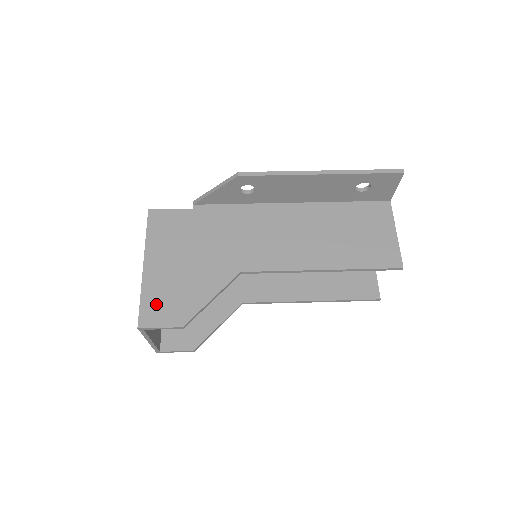
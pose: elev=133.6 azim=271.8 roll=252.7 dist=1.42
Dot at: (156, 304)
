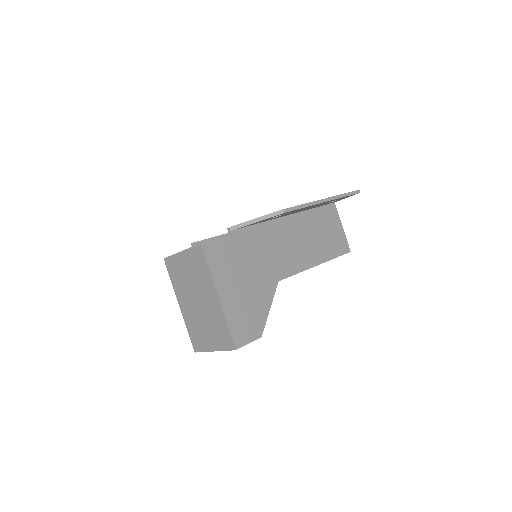
Dot at: (240, 326)
